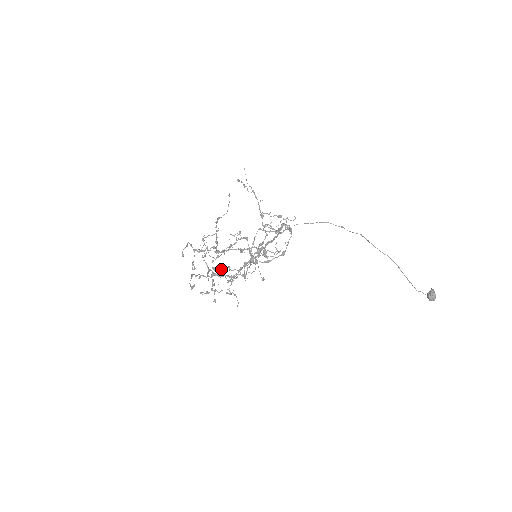
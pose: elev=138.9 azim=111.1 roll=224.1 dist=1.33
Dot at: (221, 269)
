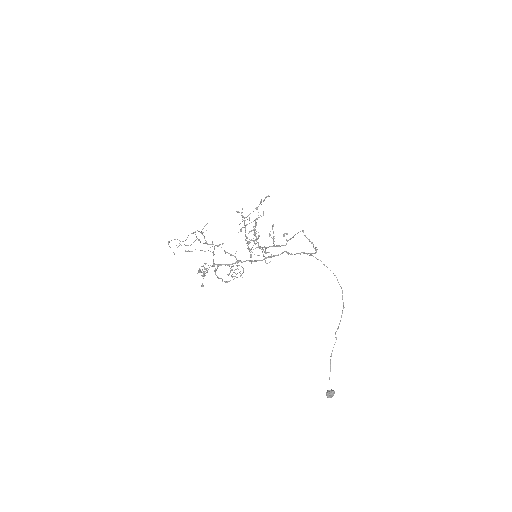
Dot at: occluded
